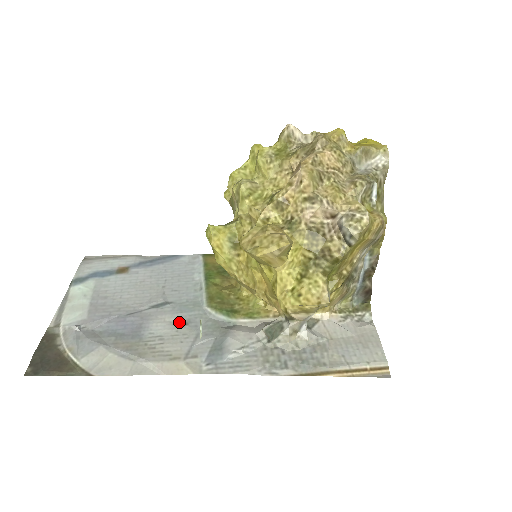
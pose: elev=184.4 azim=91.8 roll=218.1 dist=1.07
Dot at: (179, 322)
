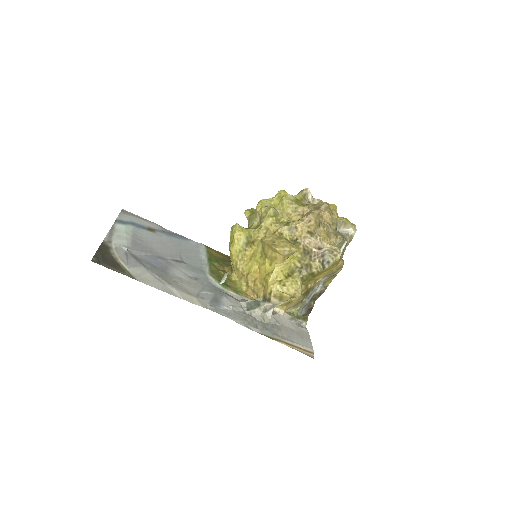
Dot at: (191, 276)
